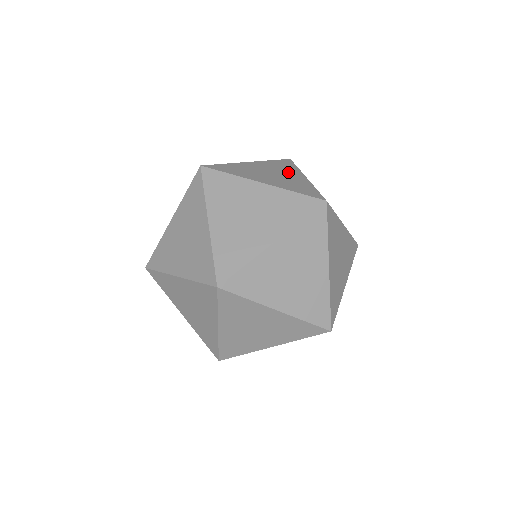
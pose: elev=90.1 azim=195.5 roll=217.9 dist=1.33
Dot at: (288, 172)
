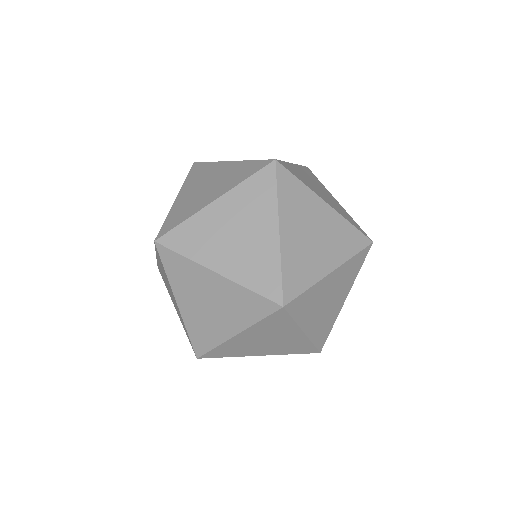
Dot at: occluded
